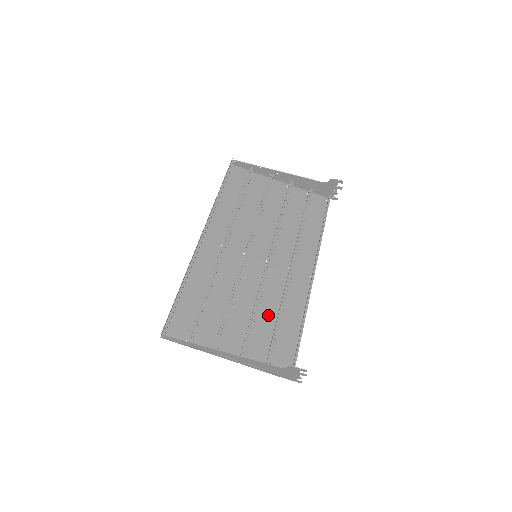
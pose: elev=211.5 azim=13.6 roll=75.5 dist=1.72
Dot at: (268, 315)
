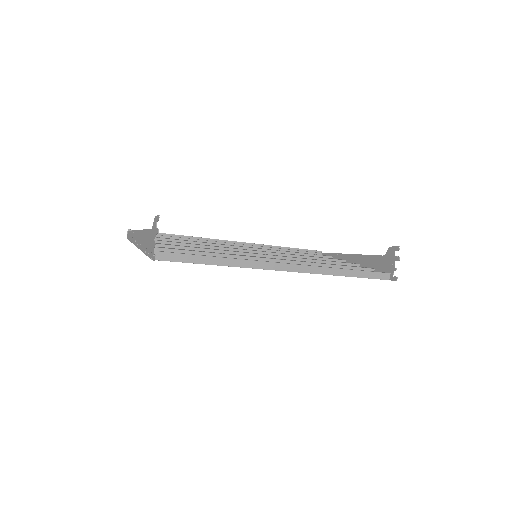
Dot at: occluded
